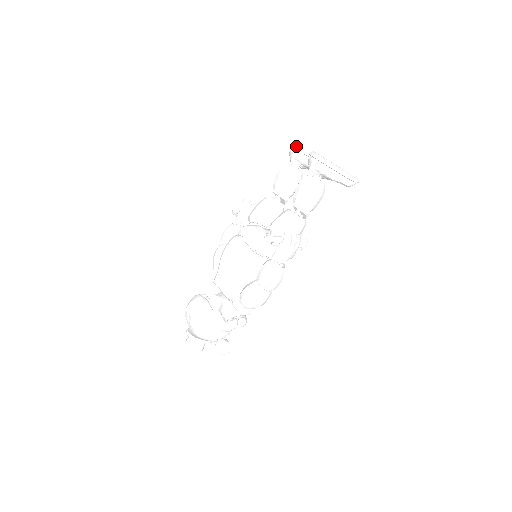
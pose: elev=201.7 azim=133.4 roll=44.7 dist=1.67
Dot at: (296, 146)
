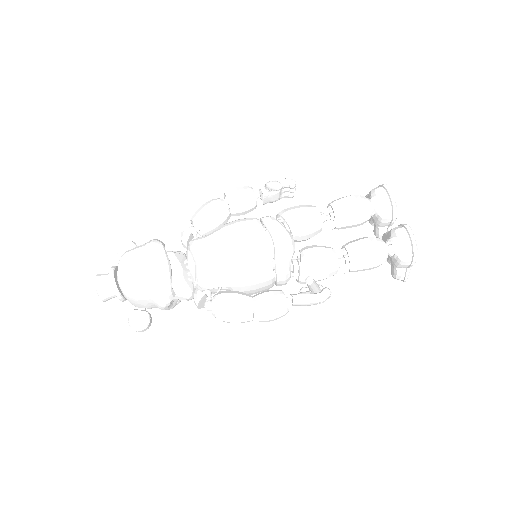
Dot at: occluded
